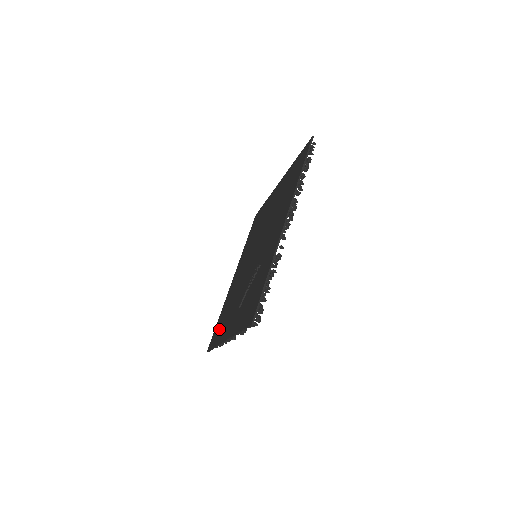
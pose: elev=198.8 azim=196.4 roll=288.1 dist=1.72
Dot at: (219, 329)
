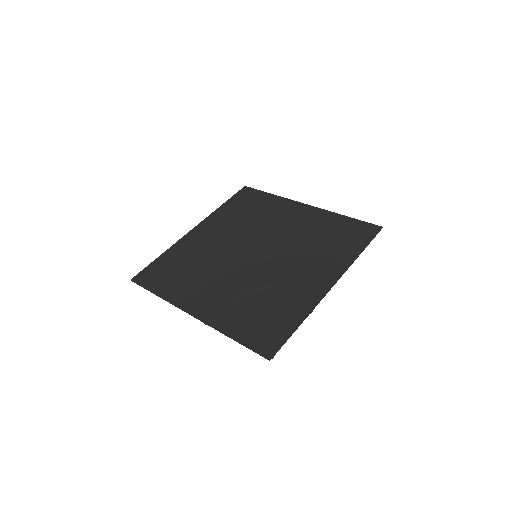
Dot at: (167, 278)
